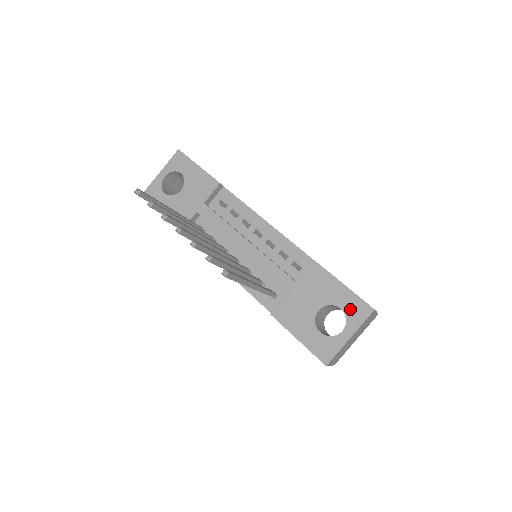
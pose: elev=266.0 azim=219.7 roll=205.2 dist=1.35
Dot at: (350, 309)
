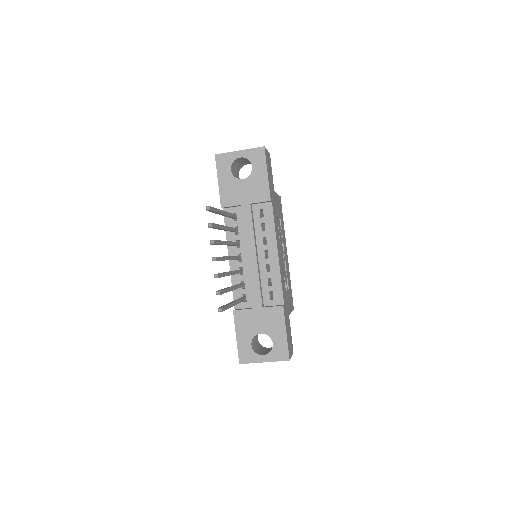
Dot at: (277, 348)
